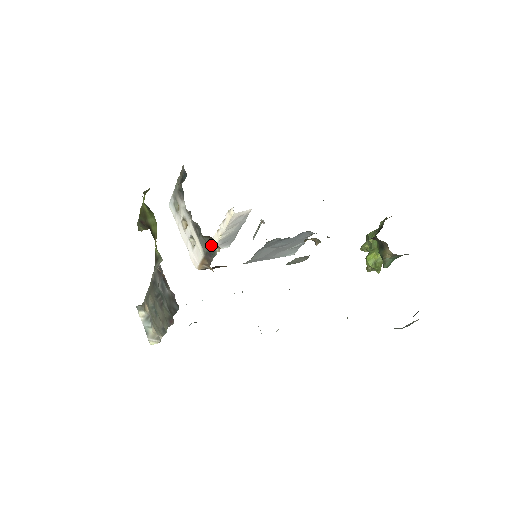
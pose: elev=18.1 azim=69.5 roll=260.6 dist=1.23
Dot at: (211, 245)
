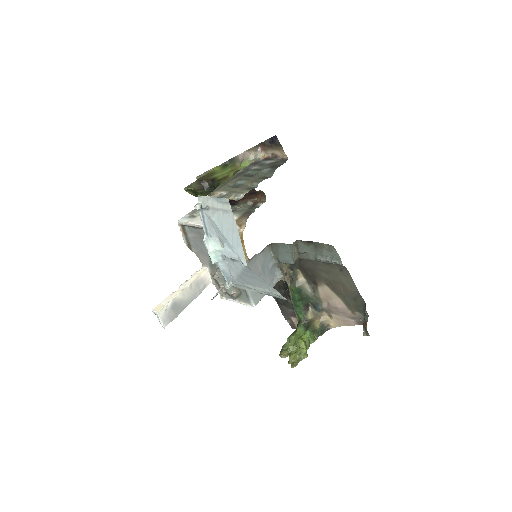
Dot at: (252, 206)
